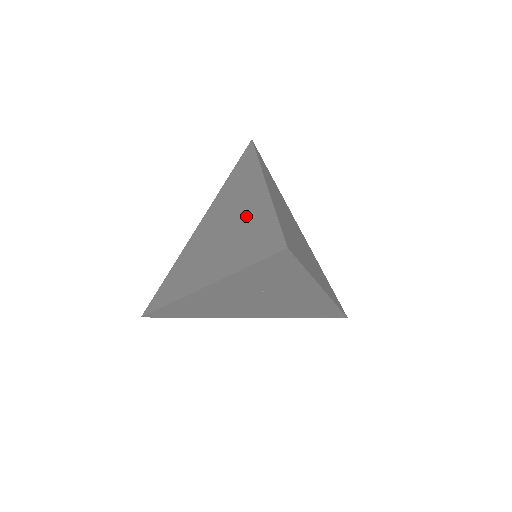
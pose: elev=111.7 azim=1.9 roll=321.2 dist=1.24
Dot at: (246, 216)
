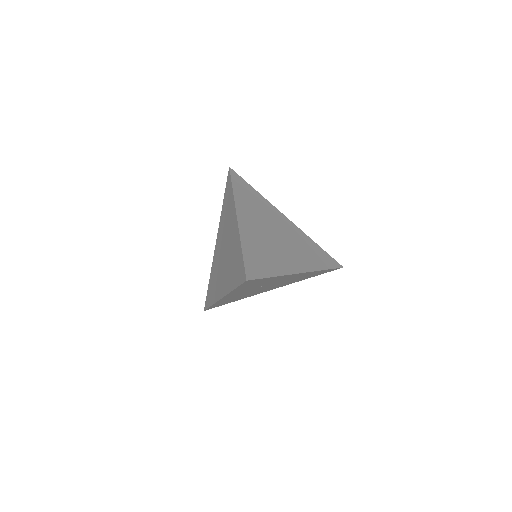
Dot at: (232, 245)
